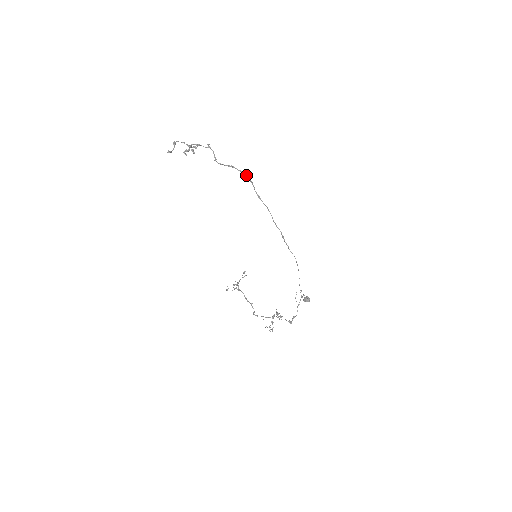
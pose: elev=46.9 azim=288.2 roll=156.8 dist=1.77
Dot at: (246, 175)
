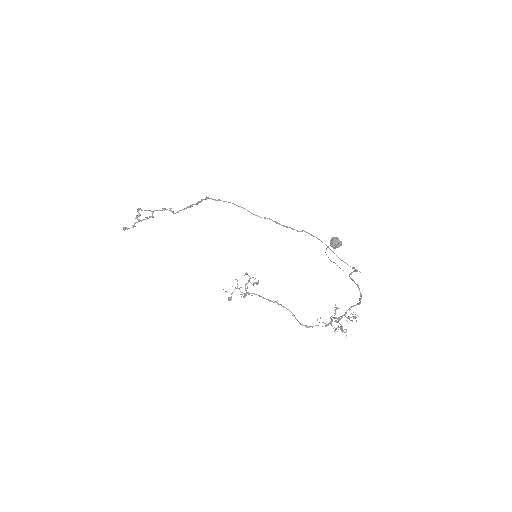
Dot at: (202, 200)
